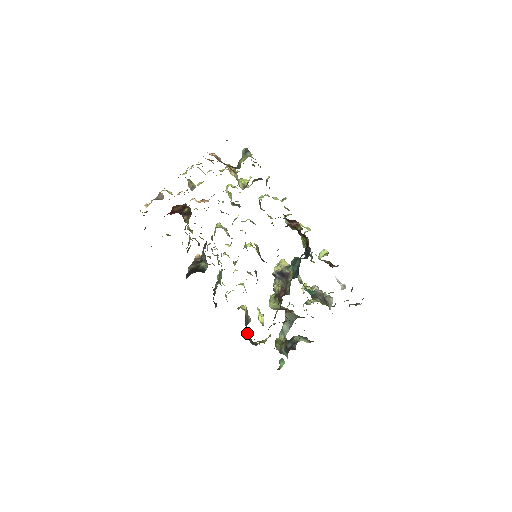
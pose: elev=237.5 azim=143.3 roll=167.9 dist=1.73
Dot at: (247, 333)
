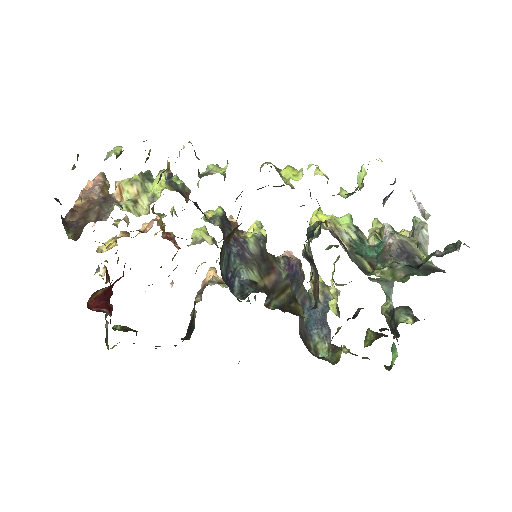
Dot at: (318, 344)
